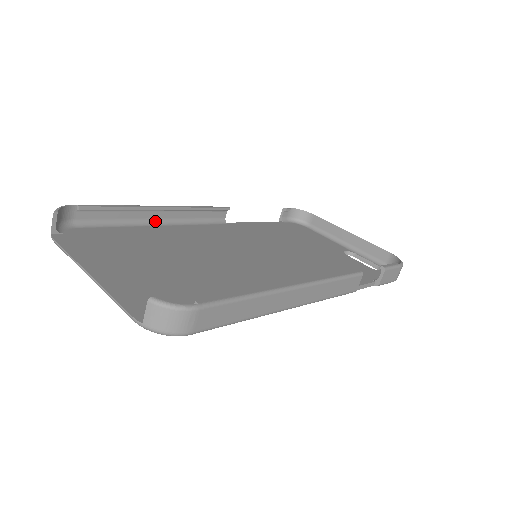
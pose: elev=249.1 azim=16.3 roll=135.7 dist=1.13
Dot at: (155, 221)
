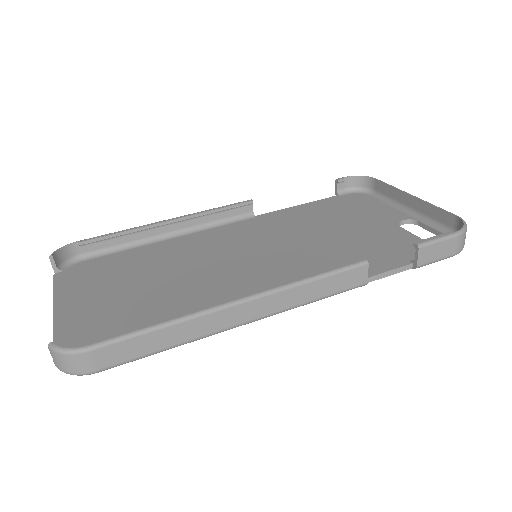
Dot at: (166, 235)
